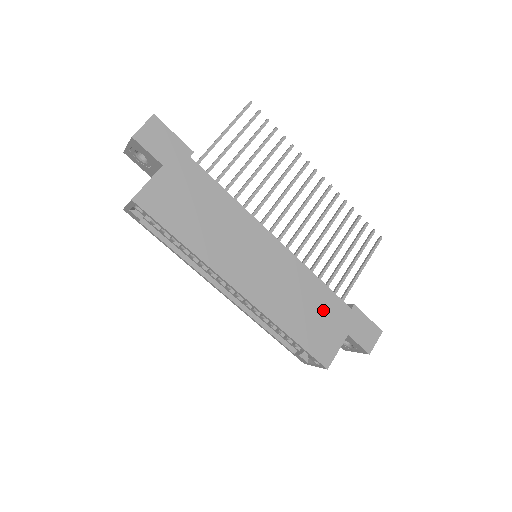
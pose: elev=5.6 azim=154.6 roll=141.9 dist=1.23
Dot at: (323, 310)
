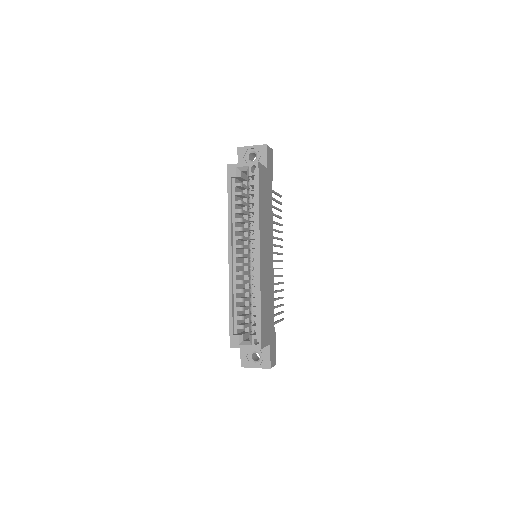
Dot at: (270, 315)
